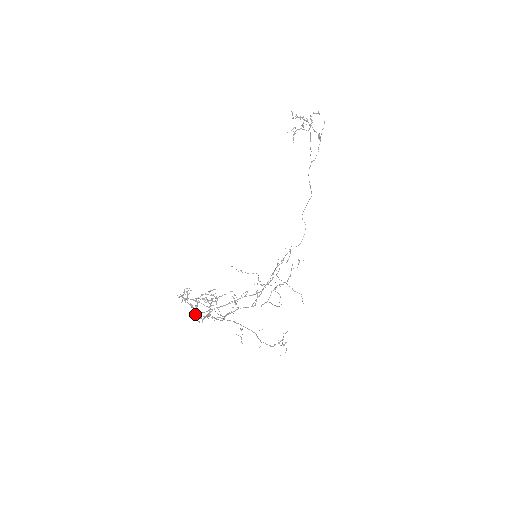
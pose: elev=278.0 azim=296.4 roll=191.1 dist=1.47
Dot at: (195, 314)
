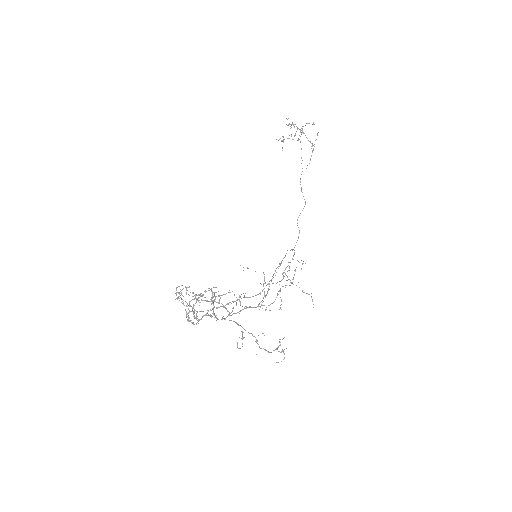
Dot at: (194, 313)
